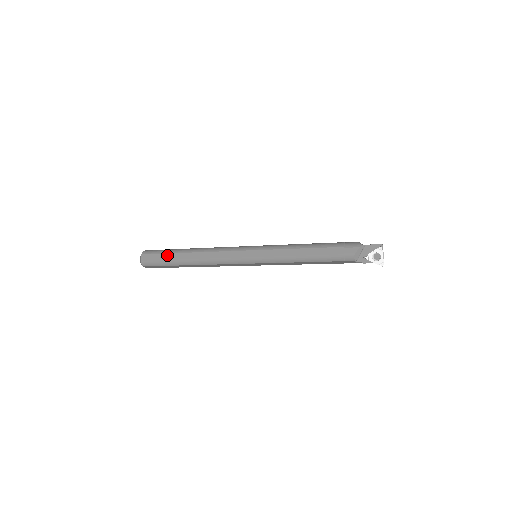
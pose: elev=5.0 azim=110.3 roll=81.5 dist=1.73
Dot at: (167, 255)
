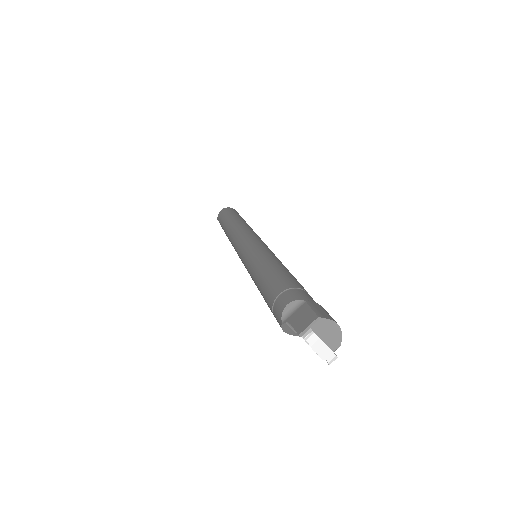
Dot at: occluded
